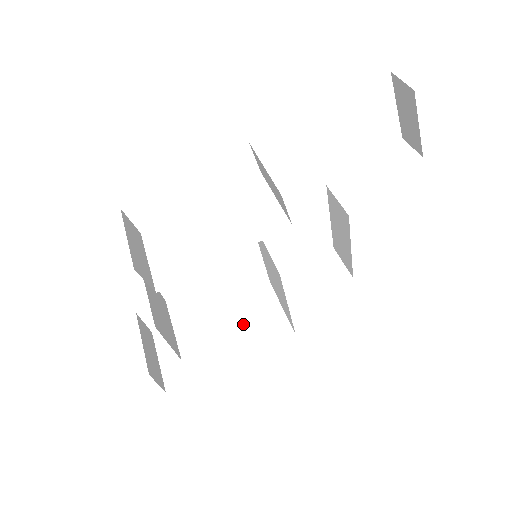
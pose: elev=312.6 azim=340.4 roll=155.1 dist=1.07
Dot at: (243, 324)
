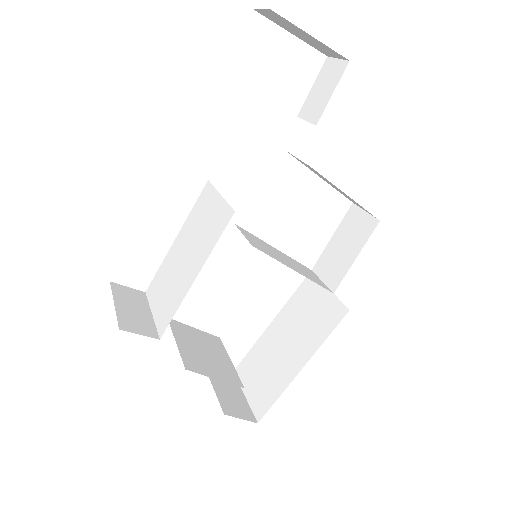
Dot at: (301, 325)
